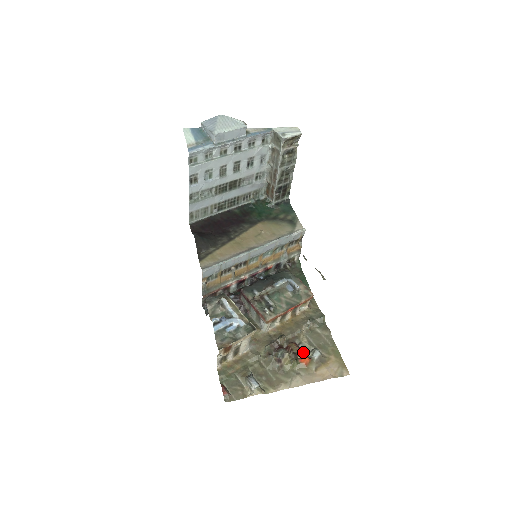
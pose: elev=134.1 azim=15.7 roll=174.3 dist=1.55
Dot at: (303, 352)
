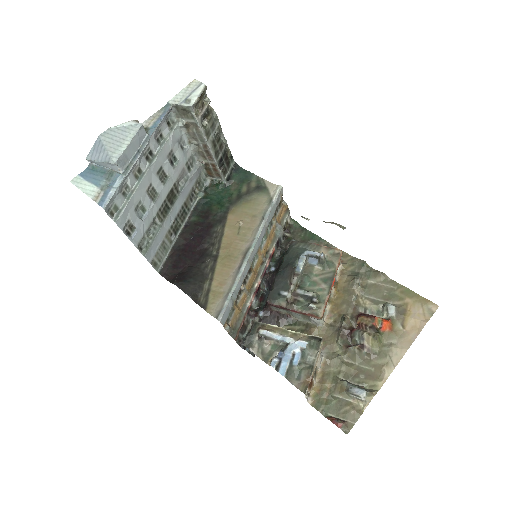
Dot at: (378, 319)
